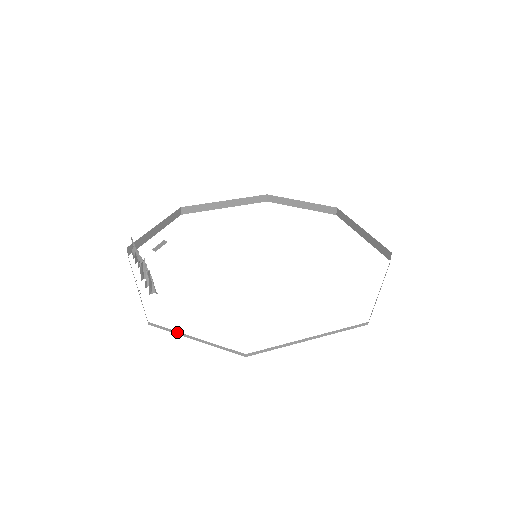
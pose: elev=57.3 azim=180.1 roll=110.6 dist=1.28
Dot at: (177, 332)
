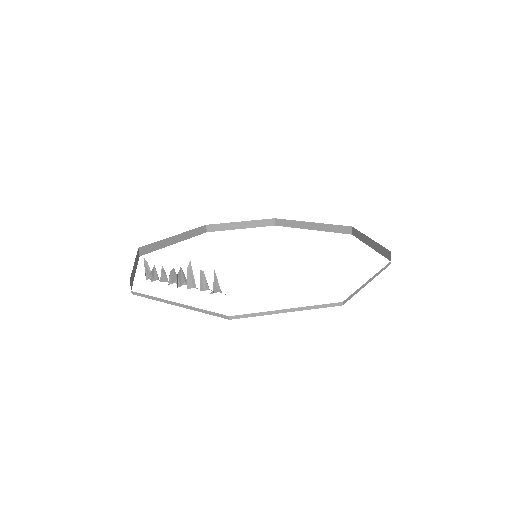
Dot at: (266, 312)
